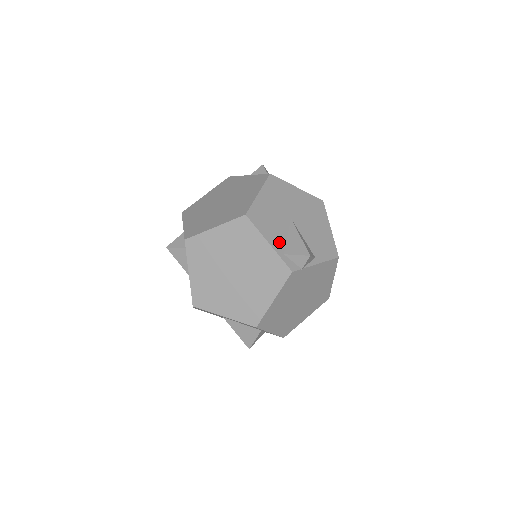
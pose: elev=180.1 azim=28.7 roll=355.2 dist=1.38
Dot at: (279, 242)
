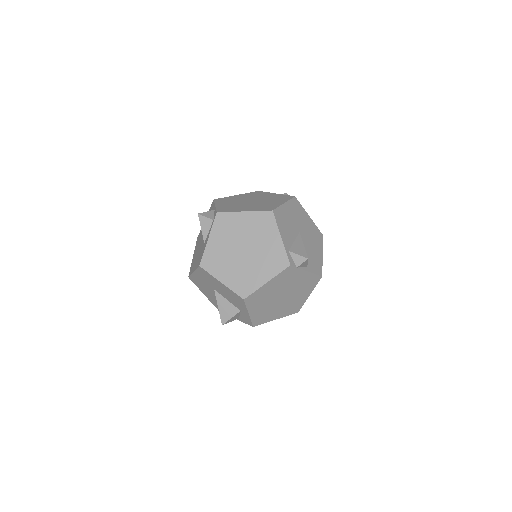
Dot at: (288, 241)
